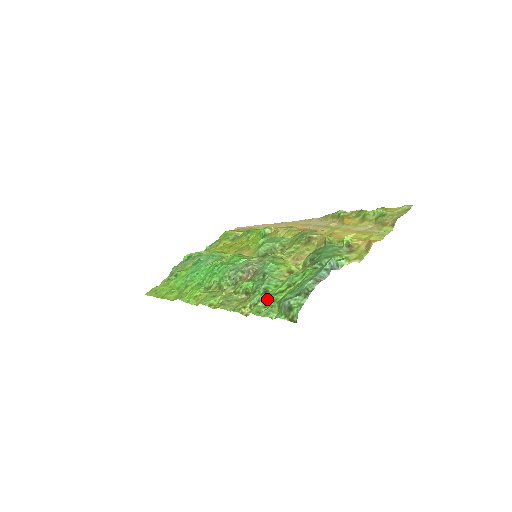
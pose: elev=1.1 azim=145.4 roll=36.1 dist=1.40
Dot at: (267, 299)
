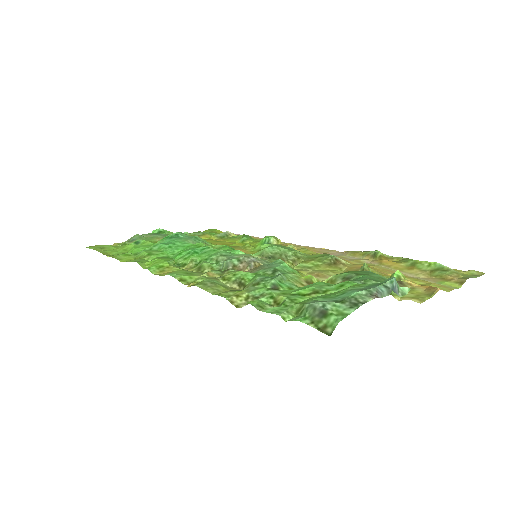
Dot at: (277, 296)
